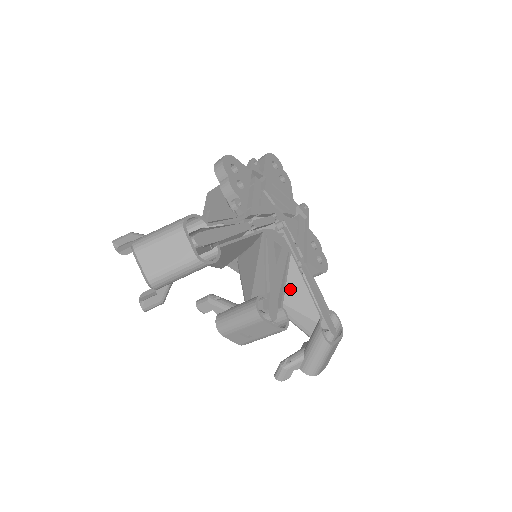
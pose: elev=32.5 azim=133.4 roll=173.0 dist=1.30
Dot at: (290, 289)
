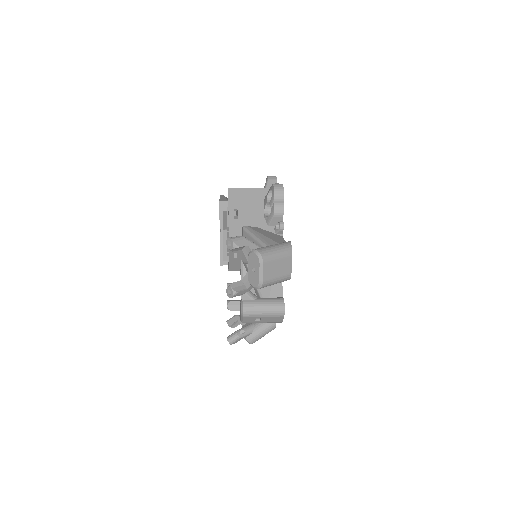
Dot at: occluded
